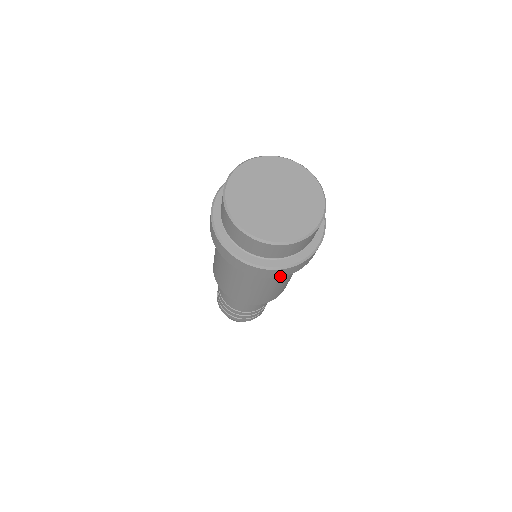
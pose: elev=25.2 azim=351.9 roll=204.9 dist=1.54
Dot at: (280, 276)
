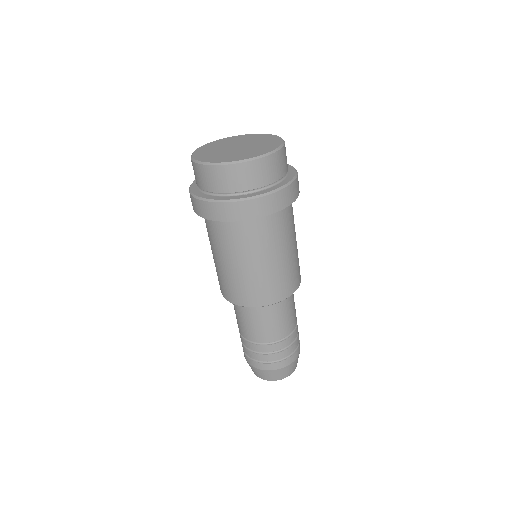
Dot at: (236, 219)
